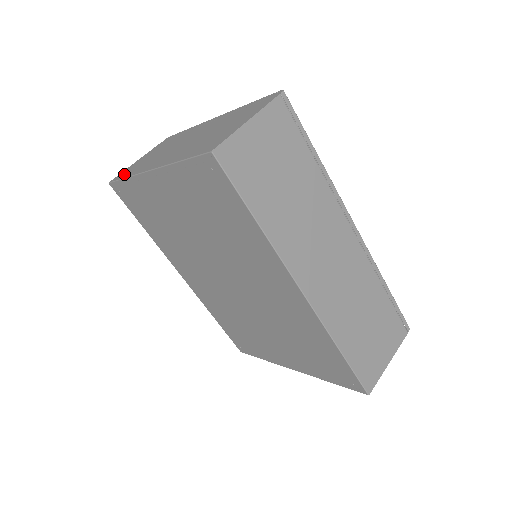
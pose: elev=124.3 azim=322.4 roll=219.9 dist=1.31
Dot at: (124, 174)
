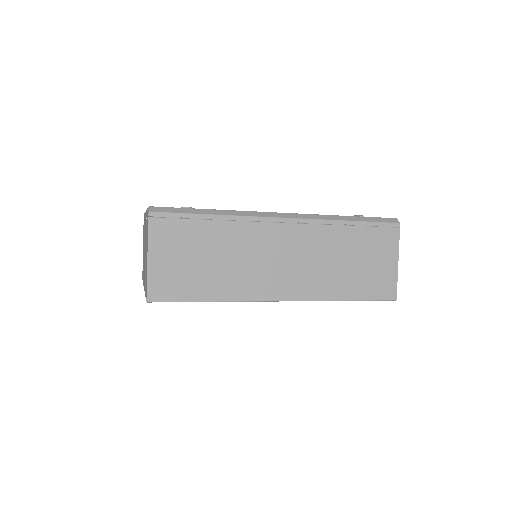
Dot at: occluded
